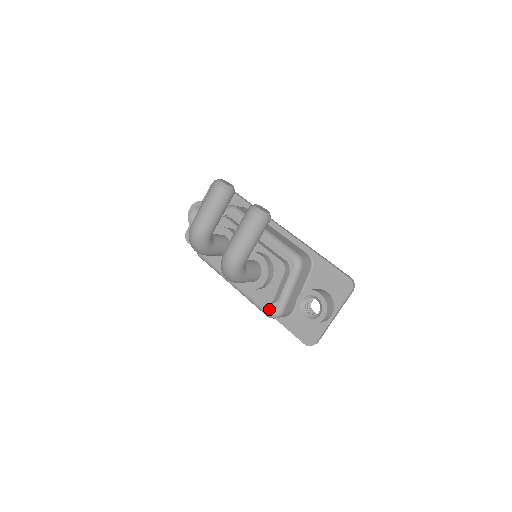
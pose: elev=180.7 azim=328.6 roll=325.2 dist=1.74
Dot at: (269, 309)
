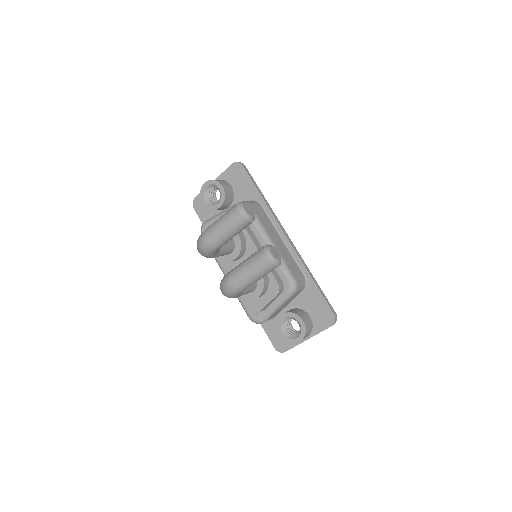
Dot at: (253, 315)
